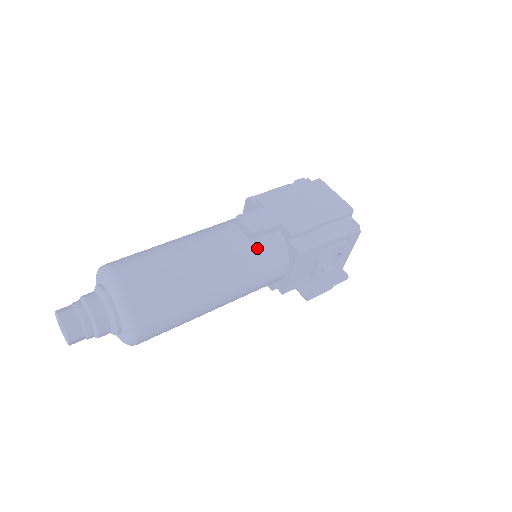
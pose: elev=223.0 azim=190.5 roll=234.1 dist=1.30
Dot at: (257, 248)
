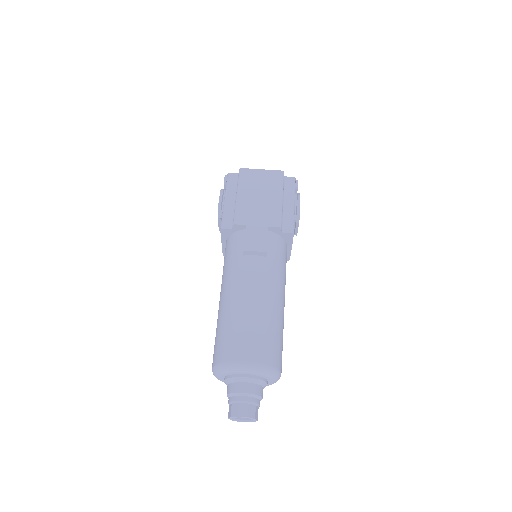
Dot at: (273, 256)
